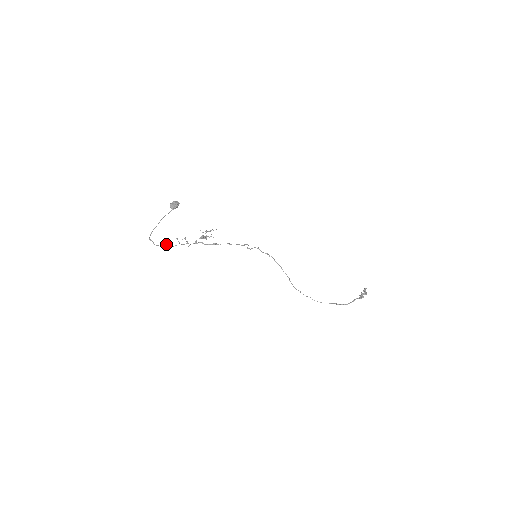
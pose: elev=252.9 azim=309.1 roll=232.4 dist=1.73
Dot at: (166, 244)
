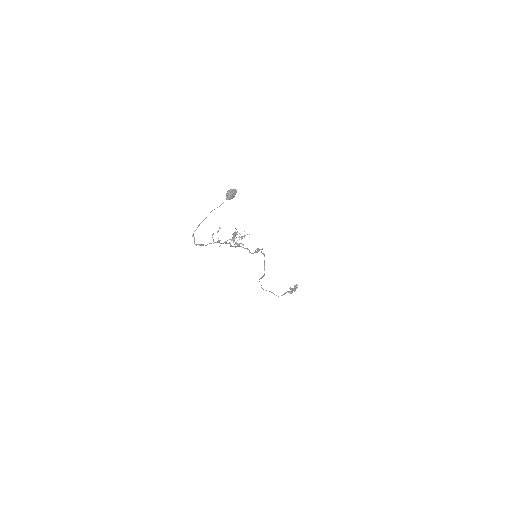
Dot at: occluded
